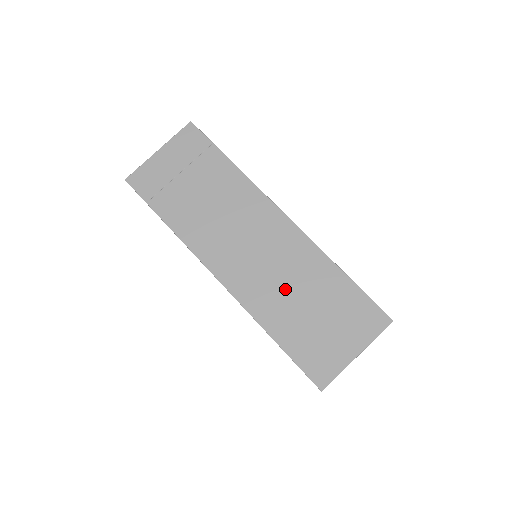
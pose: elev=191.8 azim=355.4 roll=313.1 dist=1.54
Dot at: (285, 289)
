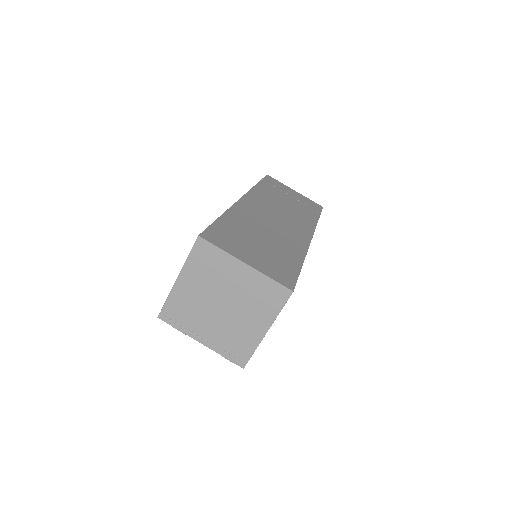
Dot at: (263, 229)
